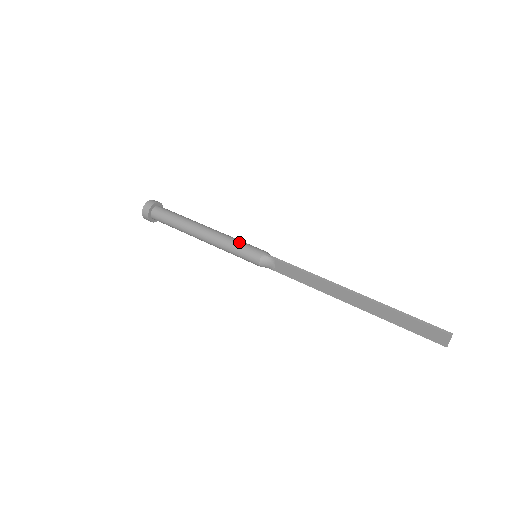
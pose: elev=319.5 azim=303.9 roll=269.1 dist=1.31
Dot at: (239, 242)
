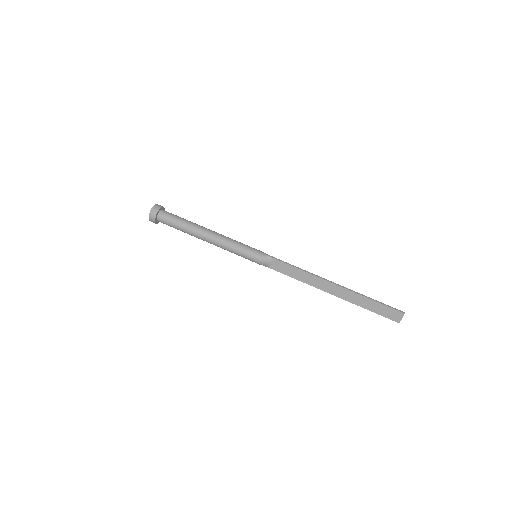
Dot at: (243, 244)
